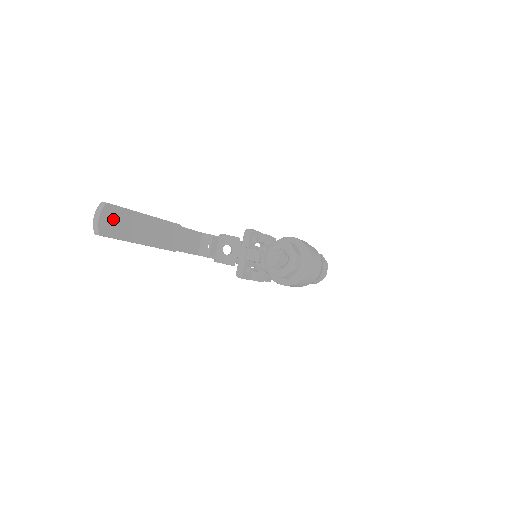
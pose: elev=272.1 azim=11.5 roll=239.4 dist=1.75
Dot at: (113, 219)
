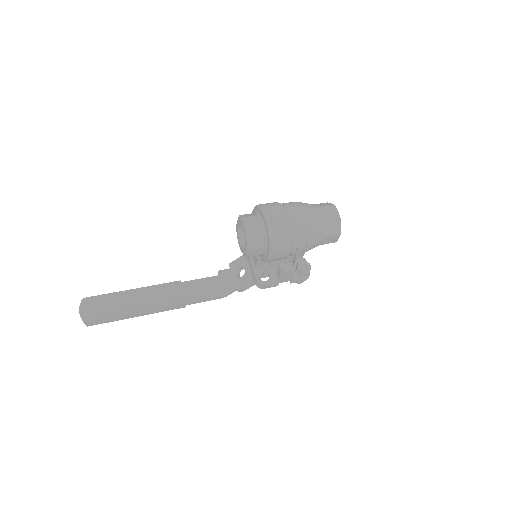
Dot at: (95, 307)
